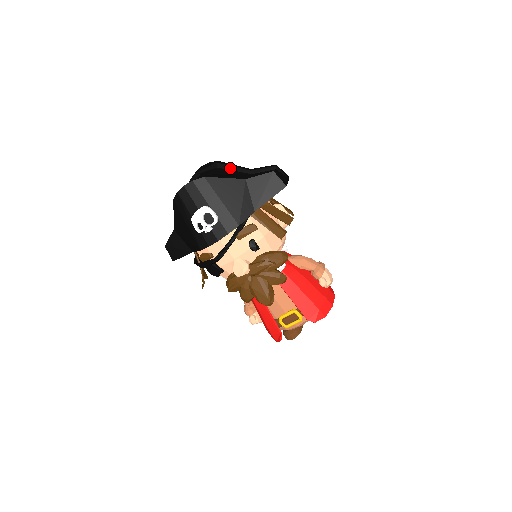
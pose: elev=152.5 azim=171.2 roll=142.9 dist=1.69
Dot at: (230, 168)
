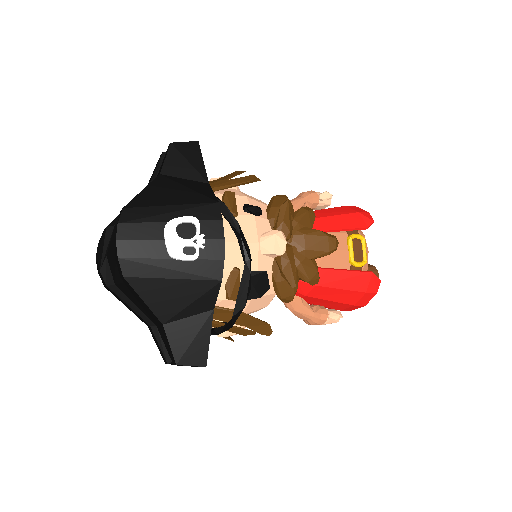
Dot at: occluded
